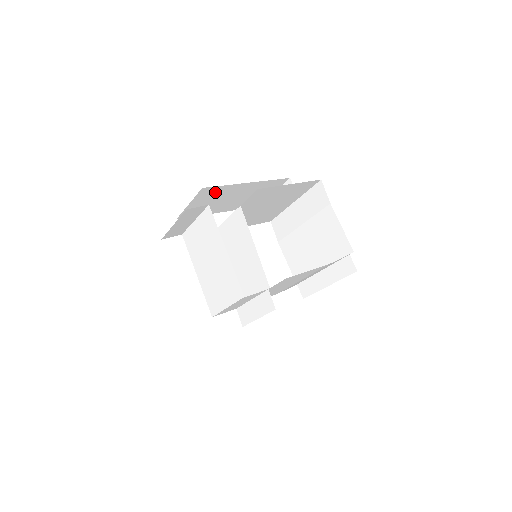
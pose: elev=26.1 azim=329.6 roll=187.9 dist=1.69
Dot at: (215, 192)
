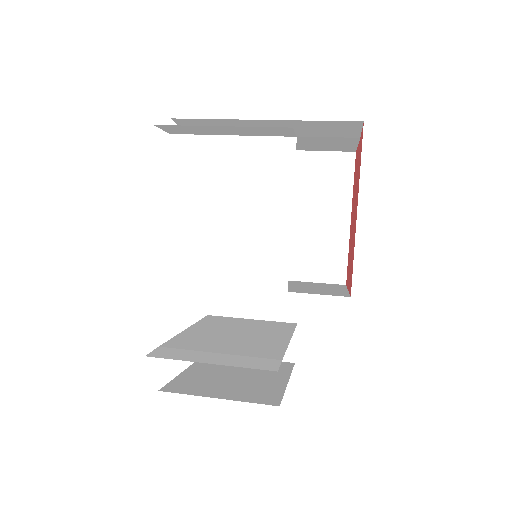
Dot at: occluded
